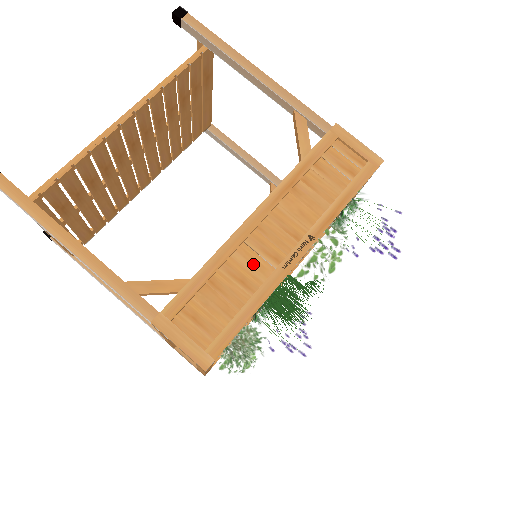
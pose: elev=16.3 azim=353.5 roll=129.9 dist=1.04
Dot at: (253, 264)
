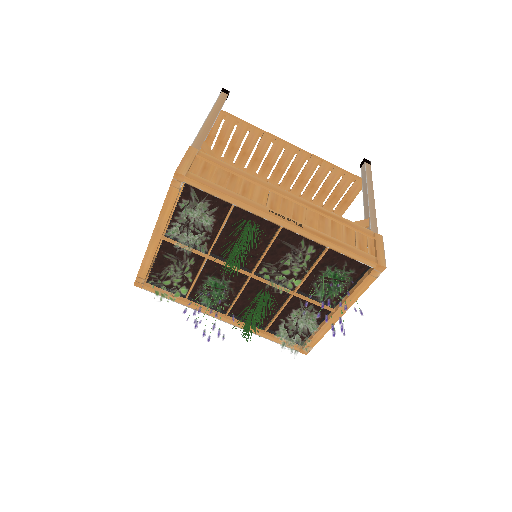
Dot at: (259, 196)
